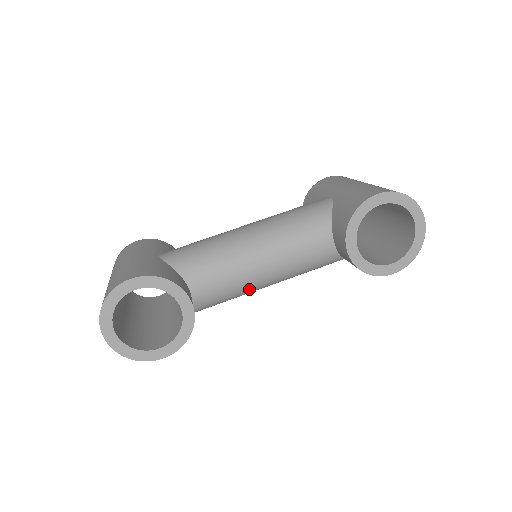
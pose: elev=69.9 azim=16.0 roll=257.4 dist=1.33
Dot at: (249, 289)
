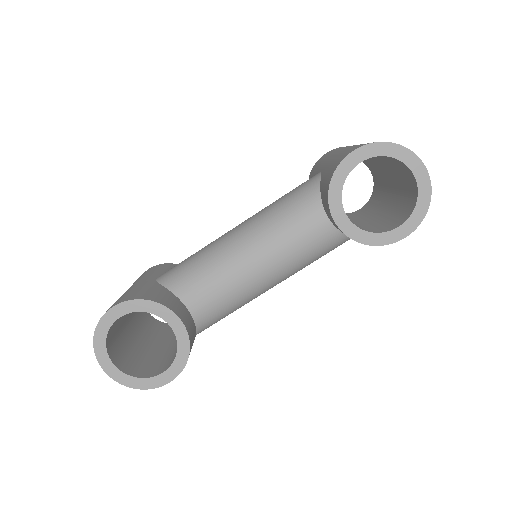
Dot at: (251, 293)
